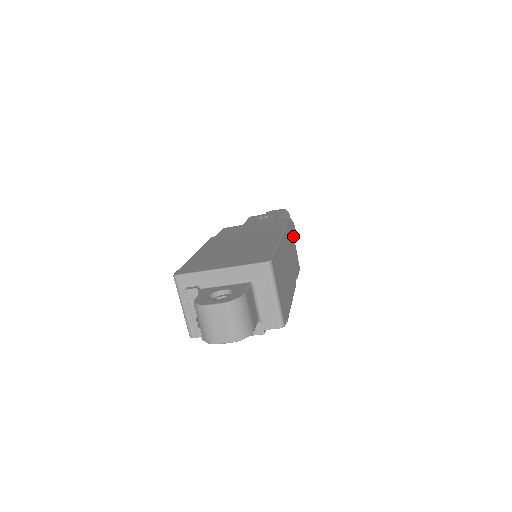
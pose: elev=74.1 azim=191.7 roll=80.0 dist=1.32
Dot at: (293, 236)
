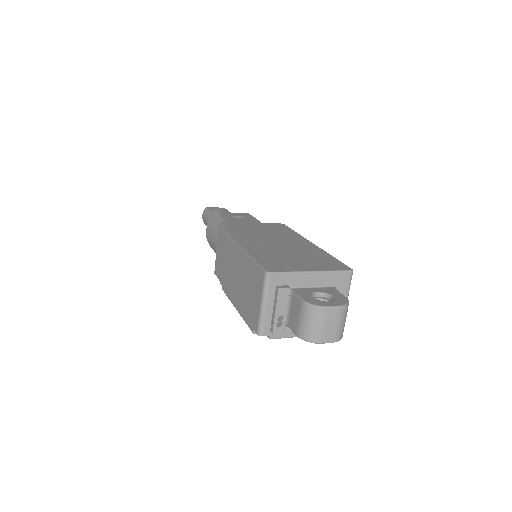
Dot at: occluded
